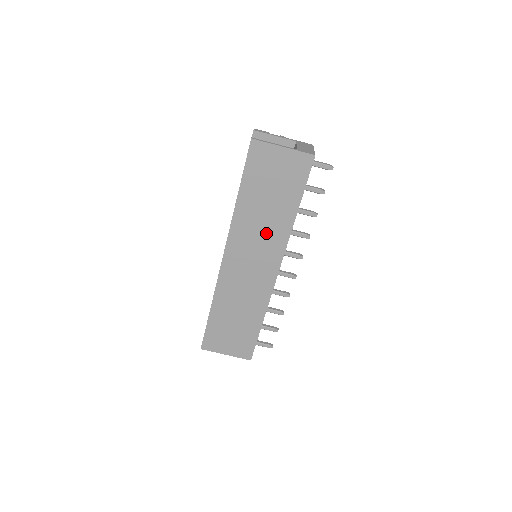
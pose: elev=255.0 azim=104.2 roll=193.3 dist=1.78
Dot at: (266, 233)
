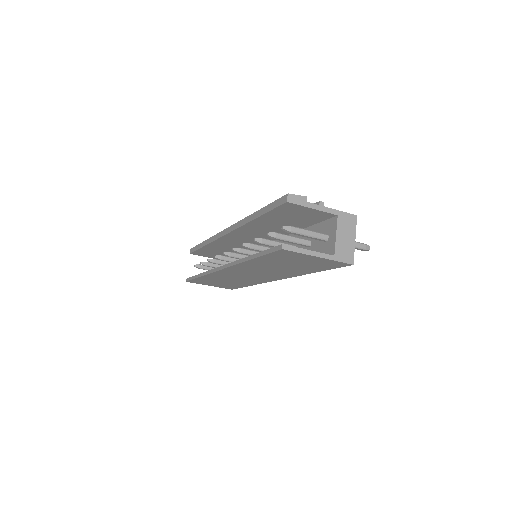
Dot at: (273, 272)
